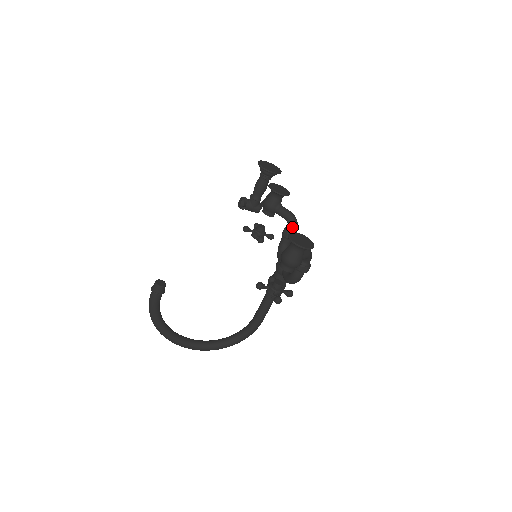
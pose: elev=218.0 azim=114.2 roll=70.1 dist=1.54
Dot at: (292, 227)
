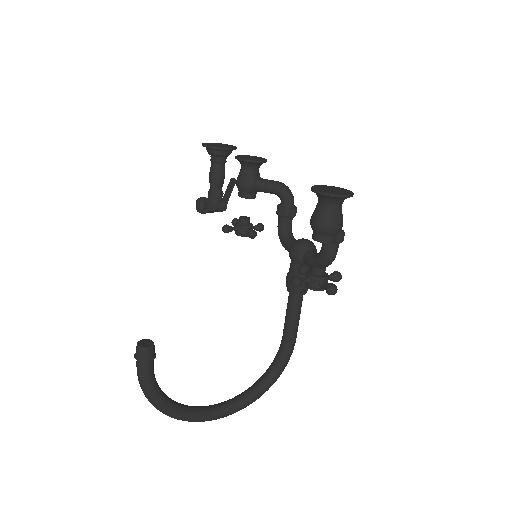
Dot at: (288, 199)
